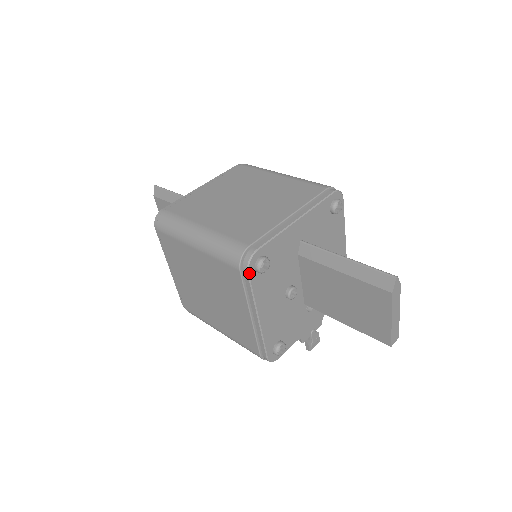
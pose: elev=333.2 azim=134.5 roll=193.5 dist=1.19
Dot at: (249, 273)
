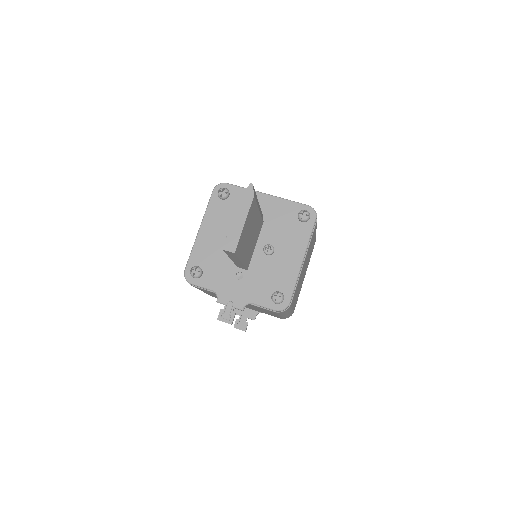
Dot at: (213, 191)
